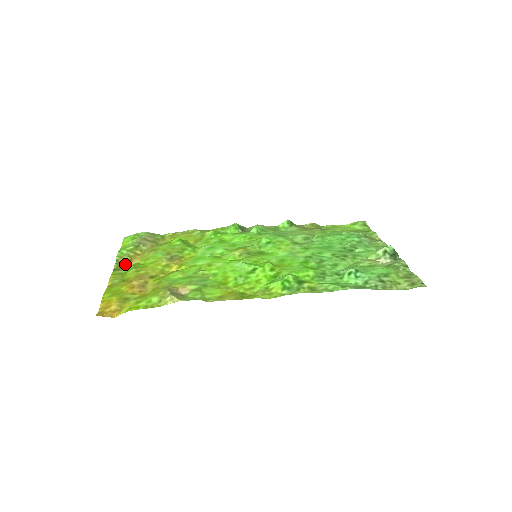
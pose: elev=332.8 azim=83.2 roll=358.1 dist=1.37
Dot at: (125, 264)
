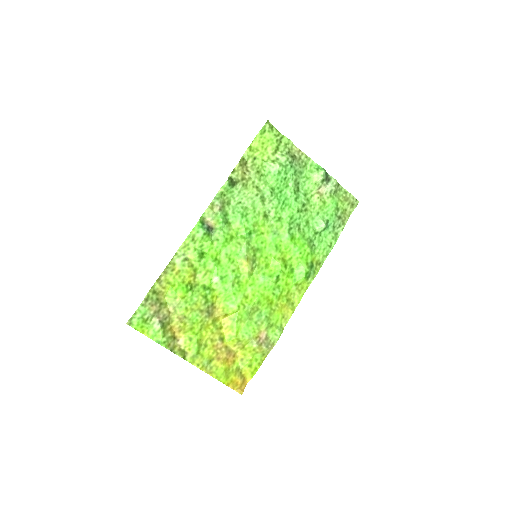
Dot at: (176, 344)
